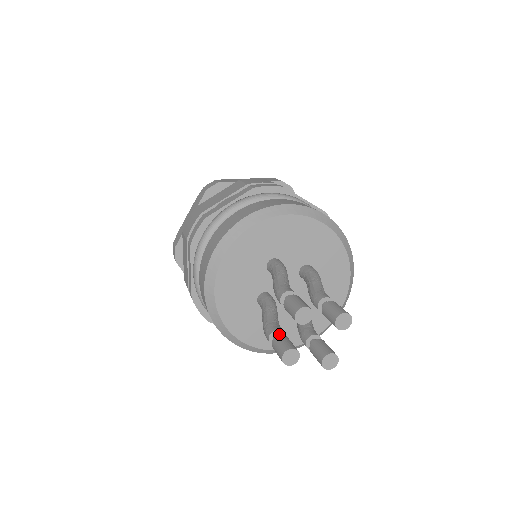
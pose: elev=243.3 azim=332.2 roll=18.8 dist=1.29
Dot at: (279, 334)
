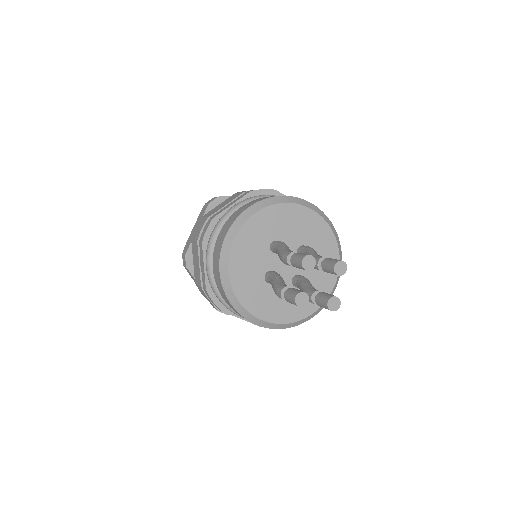
Dot at: occluded
